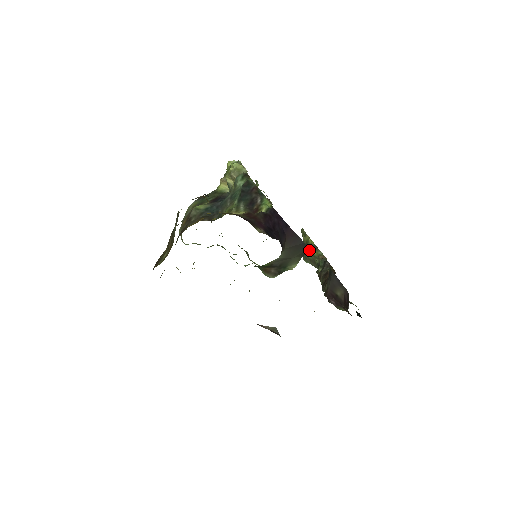
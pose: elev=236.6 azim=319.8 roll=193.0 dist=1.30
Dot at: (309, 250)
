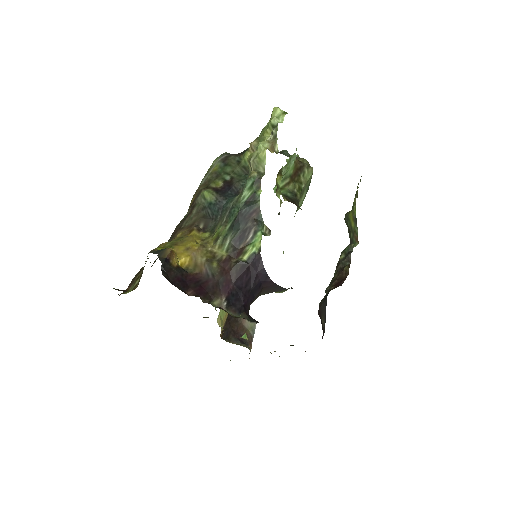
Dot at: (350, 217)
